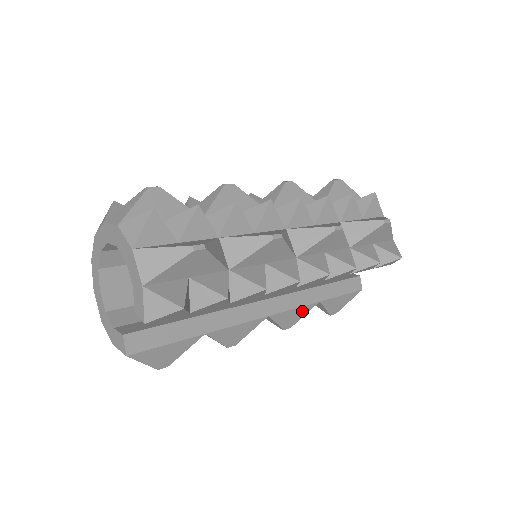
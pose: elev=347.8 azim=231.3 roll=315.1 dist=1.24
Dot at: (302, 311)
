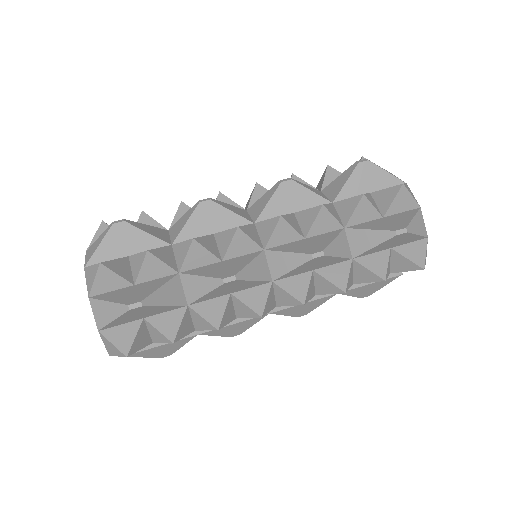
Dot at: (315, 303)
